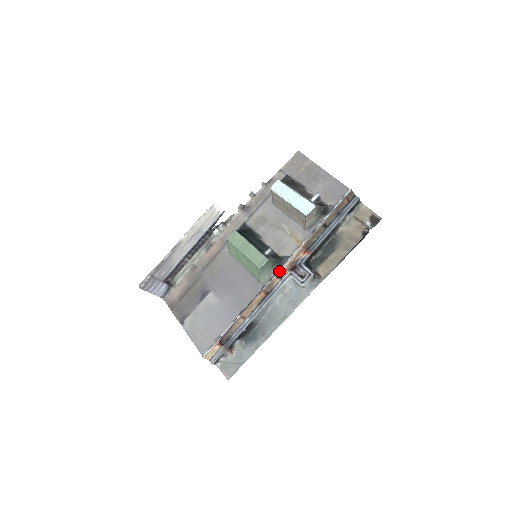
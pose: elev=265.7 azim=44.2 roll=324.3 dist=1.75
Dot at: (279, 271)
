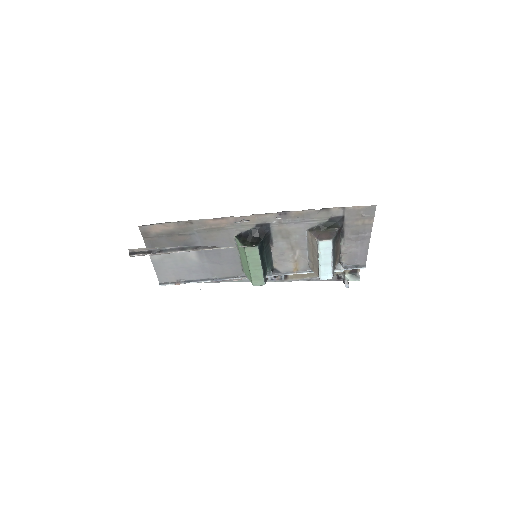
Dot at: occluded
